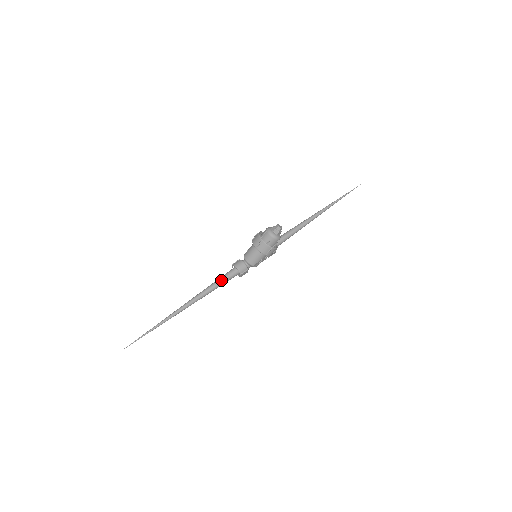
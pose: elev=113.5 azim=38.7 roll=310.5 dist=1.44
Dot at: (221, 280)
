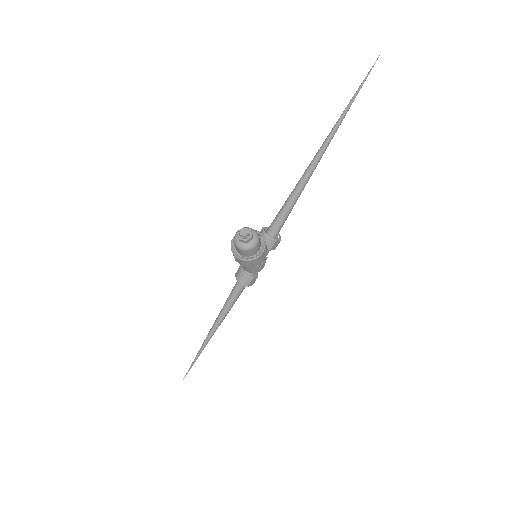
Dot at: (230, 298)
